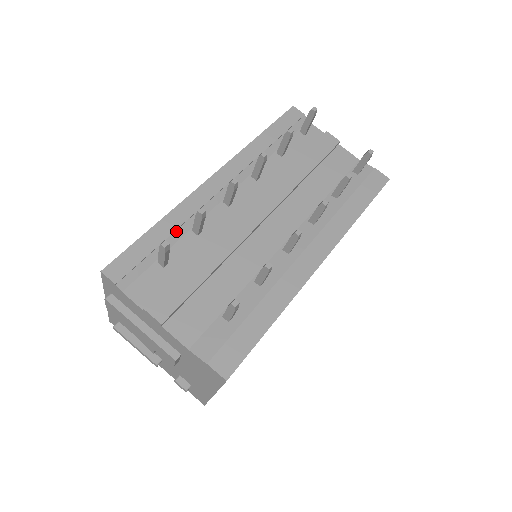
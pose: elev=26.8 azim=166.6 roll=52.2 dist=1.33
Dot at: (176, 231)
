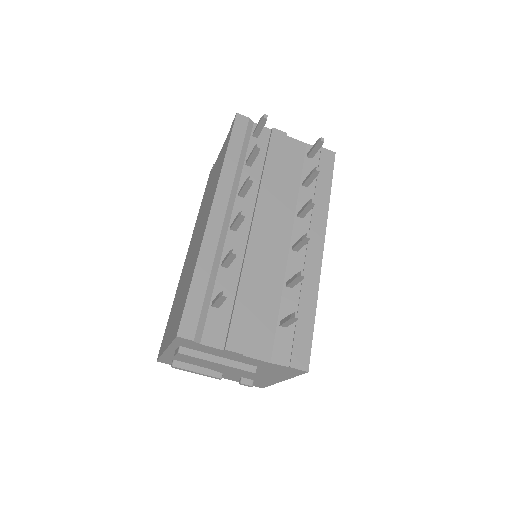
Dot at: (211, 273)
